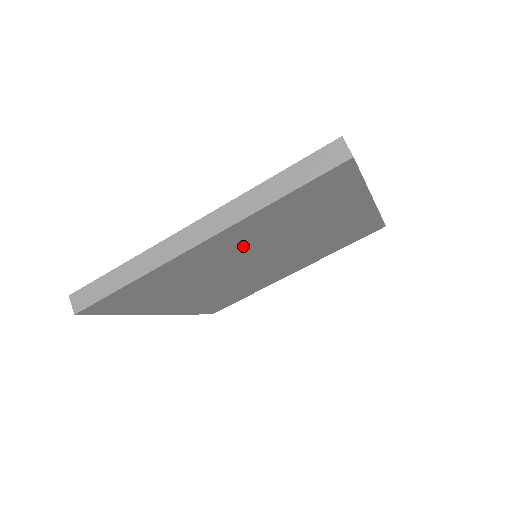
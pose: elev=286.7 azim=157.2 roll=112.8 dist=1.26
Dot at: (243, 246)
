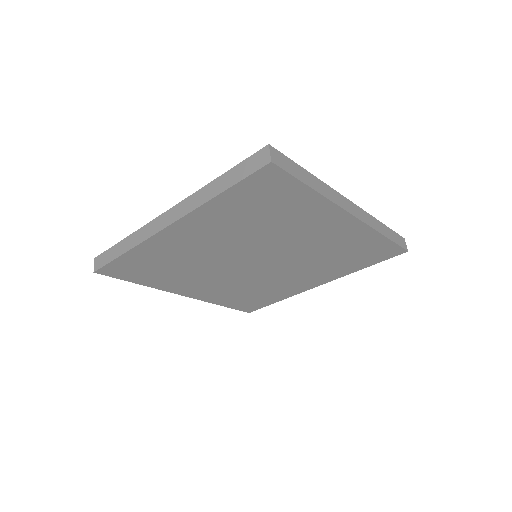
Dot at: (220, 239)
